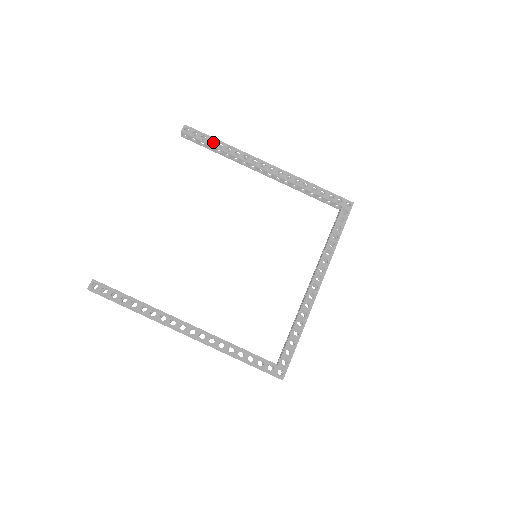
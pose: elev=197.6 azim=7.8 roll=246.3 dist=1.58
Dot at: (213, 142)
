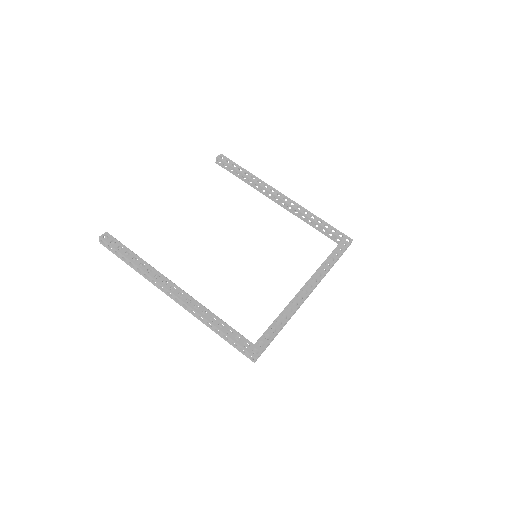
Dot at: occluded
